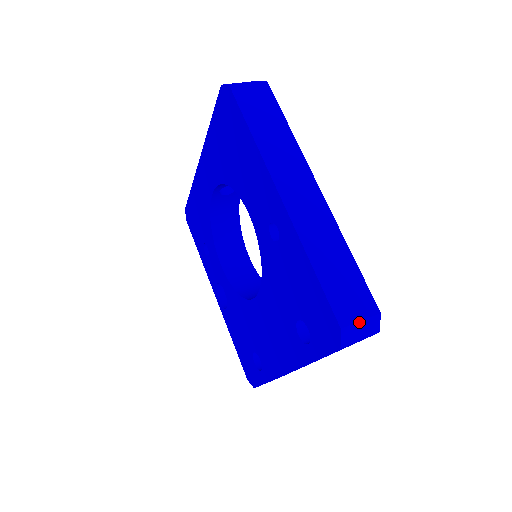
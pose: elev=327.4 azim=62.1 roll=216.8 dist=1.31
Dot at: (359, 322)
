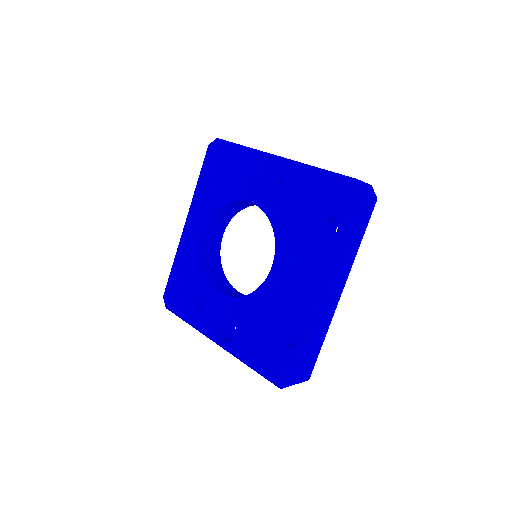
Dot at: (364, 183)
